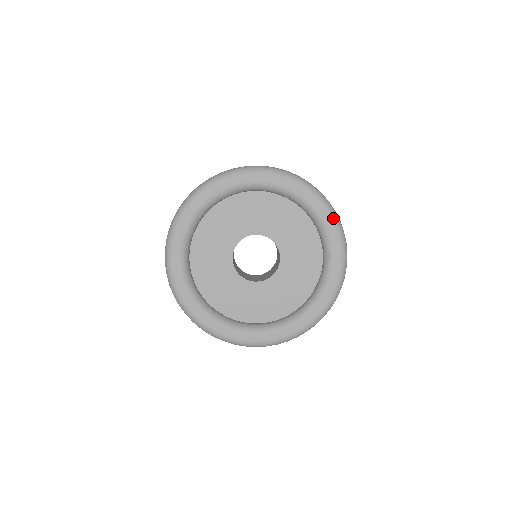
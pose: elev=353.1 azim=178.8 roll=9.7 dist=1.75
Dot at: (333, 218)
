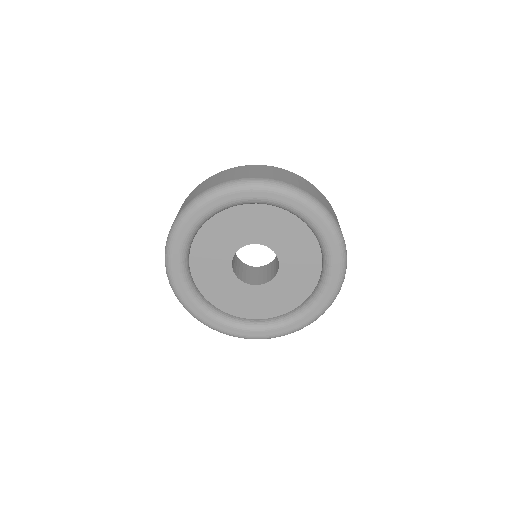
Dot at: (267, 189)
